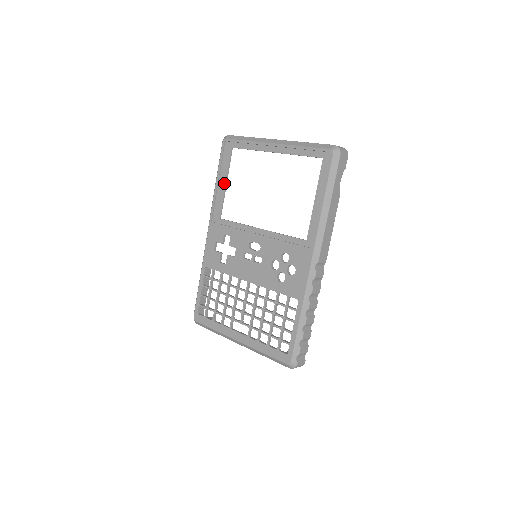
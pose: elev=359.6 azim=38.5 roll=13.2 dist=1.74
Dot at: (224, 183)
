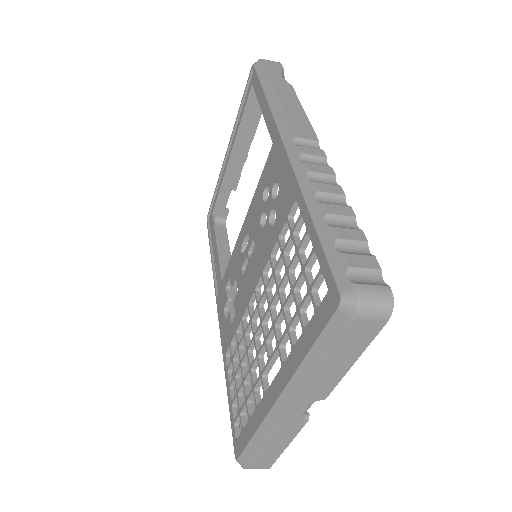
Dot at: (216, 247)
